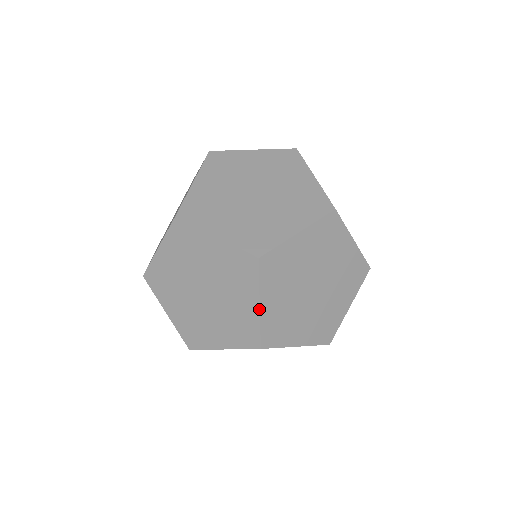
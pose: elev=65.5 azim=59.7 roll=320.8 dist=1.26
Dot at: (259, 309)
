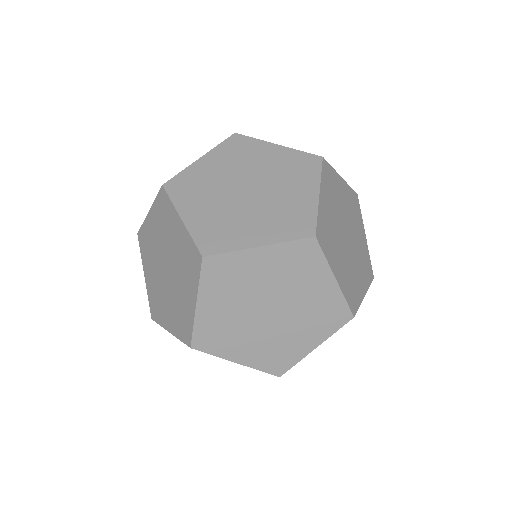
Dot at: (312, 350)
